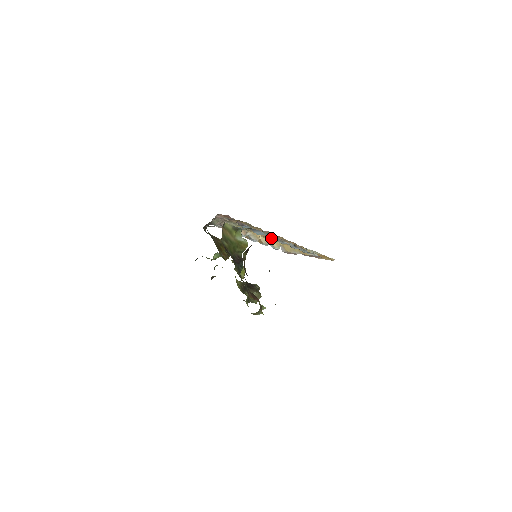
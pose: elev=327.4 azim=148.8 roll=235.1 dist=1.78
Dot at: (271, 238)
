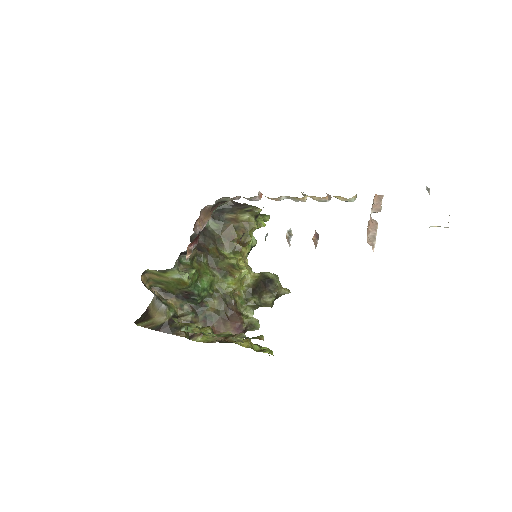
Dot at: occluded
